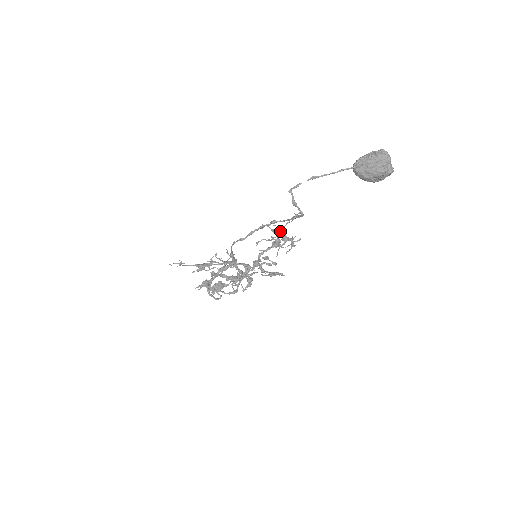
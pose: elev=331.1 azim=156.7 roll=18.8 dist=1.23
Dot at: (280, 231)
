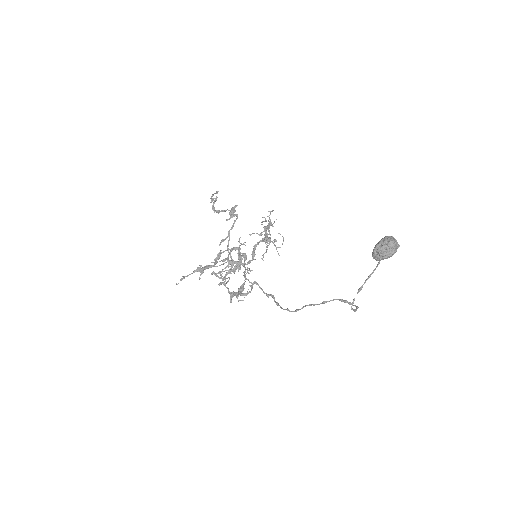
Dot at: (268, 234)
